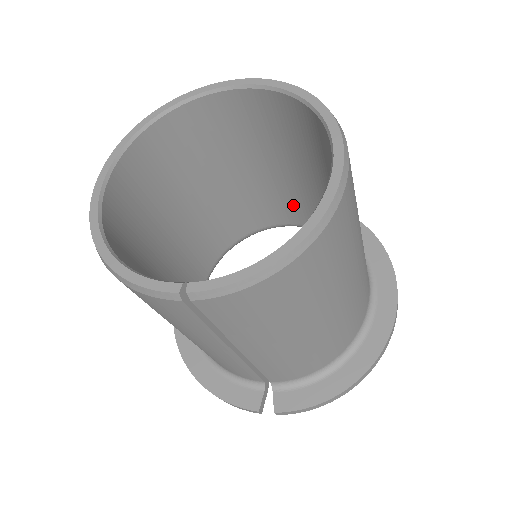
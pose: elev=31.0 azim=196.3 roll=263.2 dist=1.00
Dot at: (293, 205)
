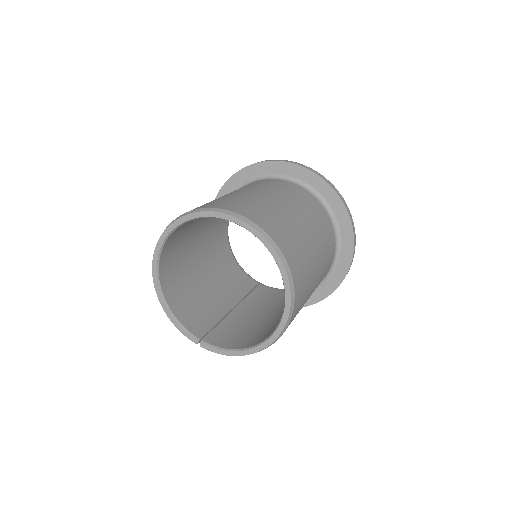
Dot at: occluded
